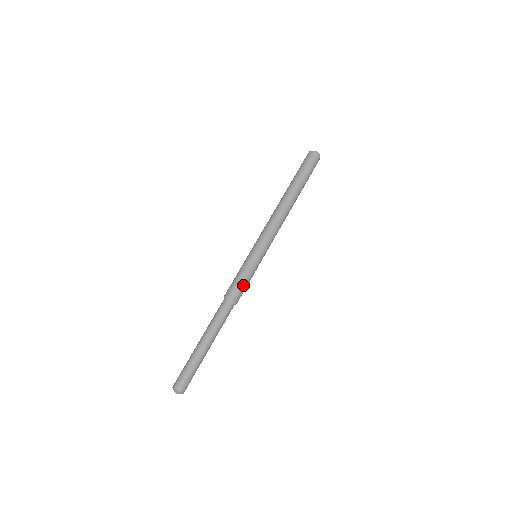
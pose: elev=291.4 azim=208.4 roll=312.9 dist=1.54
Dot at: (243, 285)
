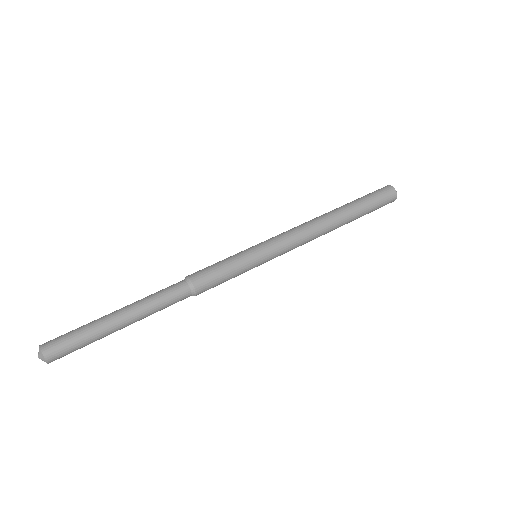
Dot at: (218, 276)
